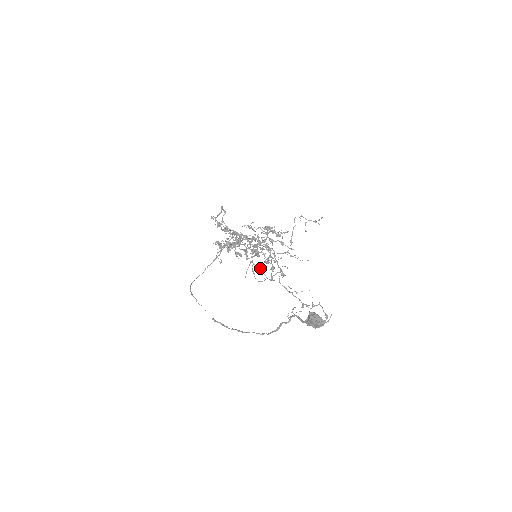
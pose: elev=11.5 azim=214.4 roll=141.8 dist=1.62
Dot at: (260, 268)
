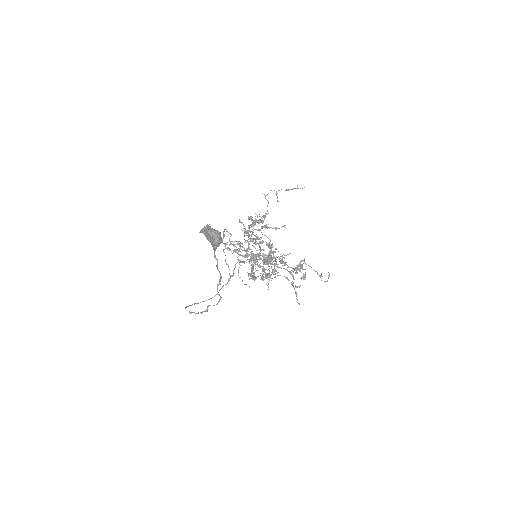
Dot at: (259, 264)
